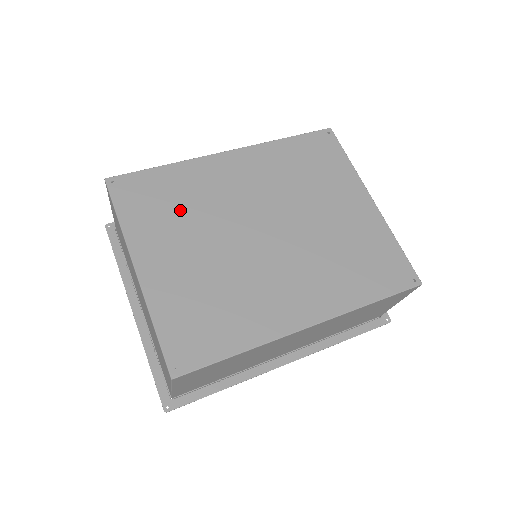
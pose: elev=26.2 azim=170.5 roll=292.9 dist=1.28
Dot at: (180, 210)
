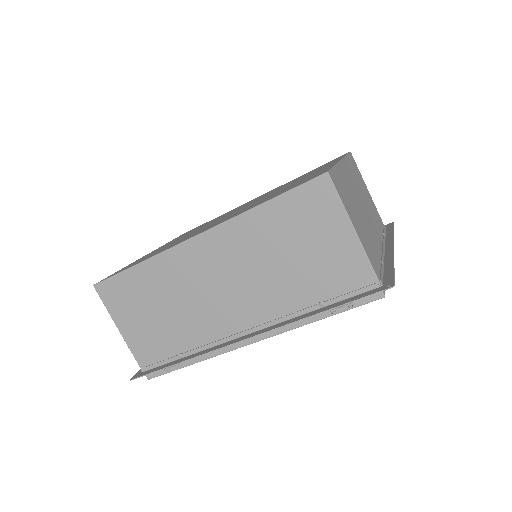
Dot at: (199, 227)
